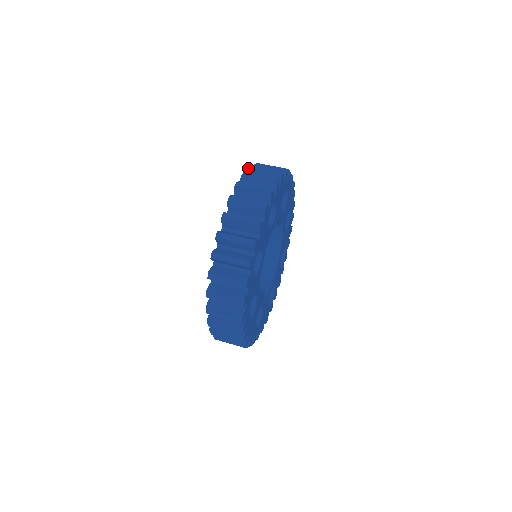
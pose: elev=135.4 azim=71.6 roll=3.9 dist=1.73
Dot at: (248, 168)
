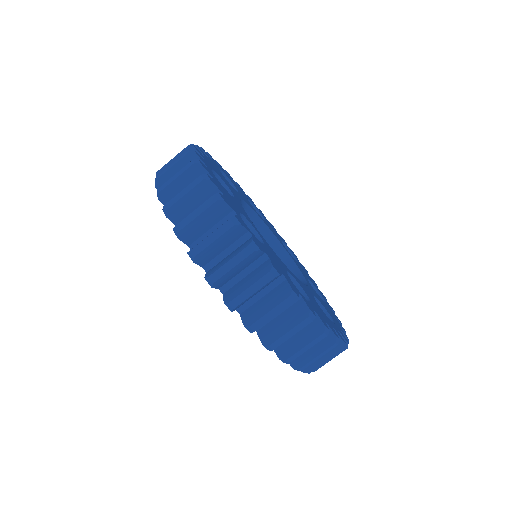
Dot at: (166, 215)
